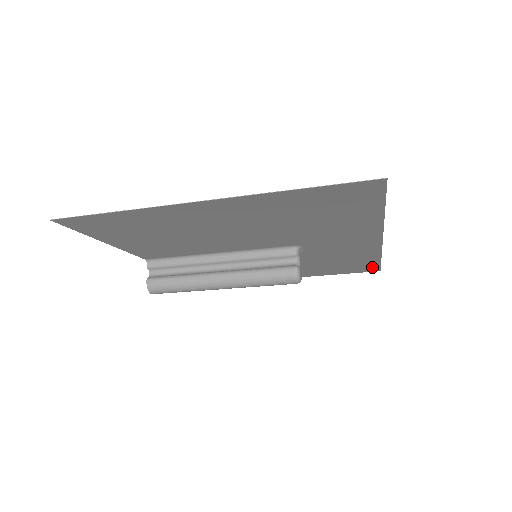
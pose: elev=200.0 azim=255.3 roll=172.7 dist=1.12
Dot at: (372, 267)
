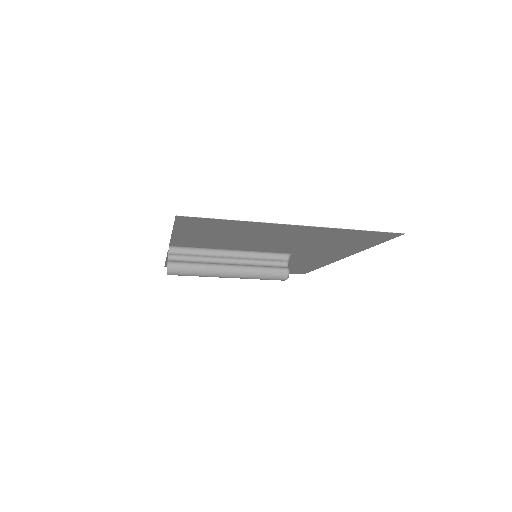
Dot at: (304, 271)
